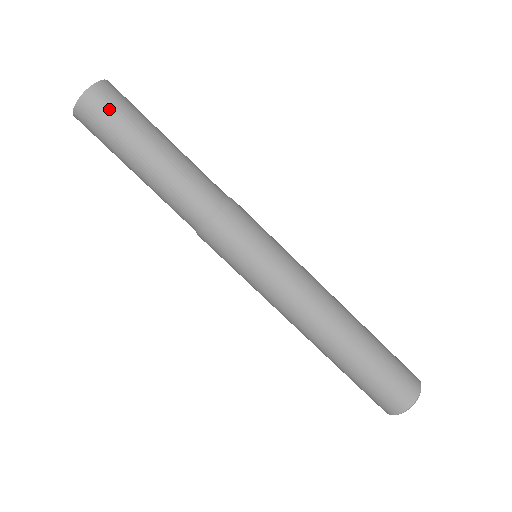
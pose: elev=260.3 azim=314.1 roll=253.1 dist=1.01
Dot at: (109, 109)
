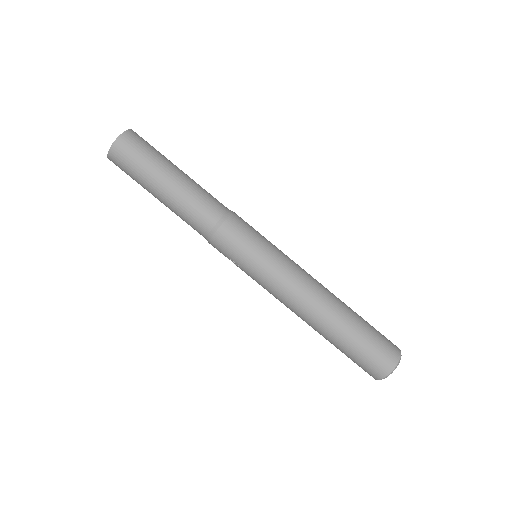
Dot at: (142, 145)
